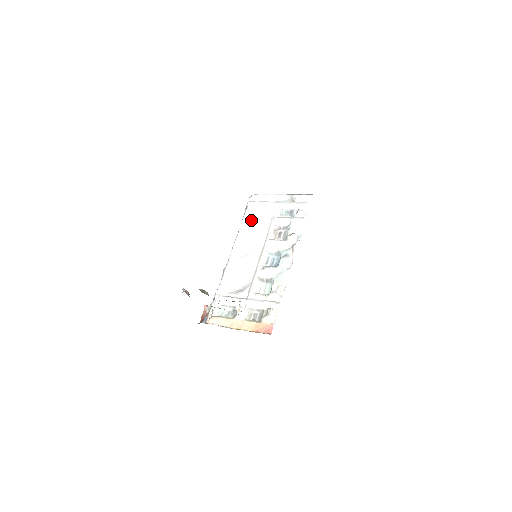
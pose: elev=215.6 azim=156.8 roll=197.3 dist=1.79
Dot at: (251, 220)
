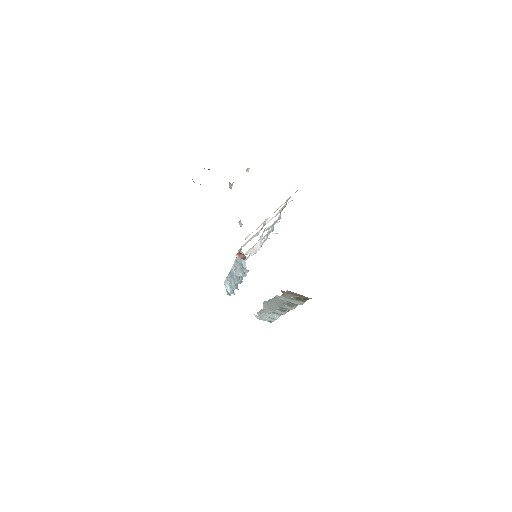
Dot at: occluded
